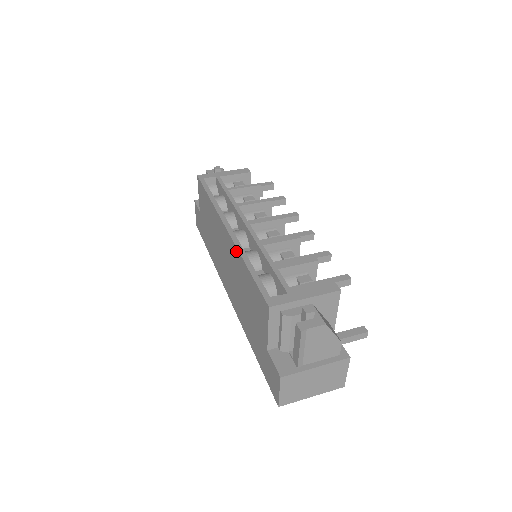
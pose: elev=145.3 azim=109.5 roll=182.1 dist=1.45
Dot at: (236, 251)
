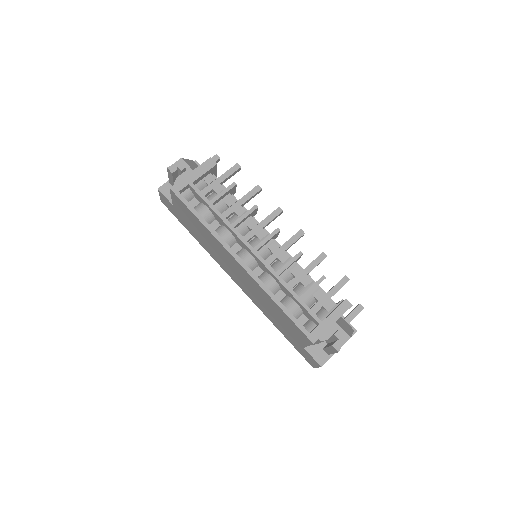
Dot at: (259, 287)
